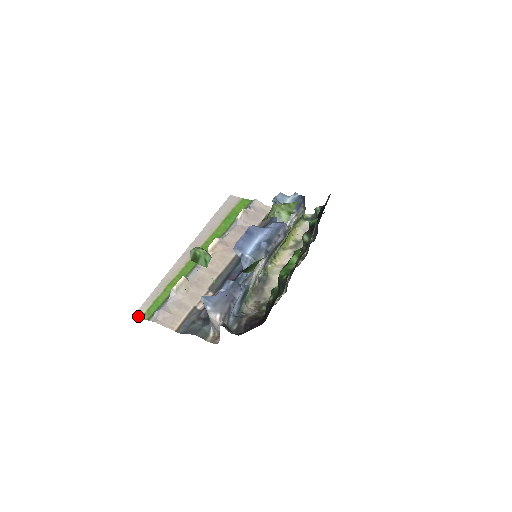
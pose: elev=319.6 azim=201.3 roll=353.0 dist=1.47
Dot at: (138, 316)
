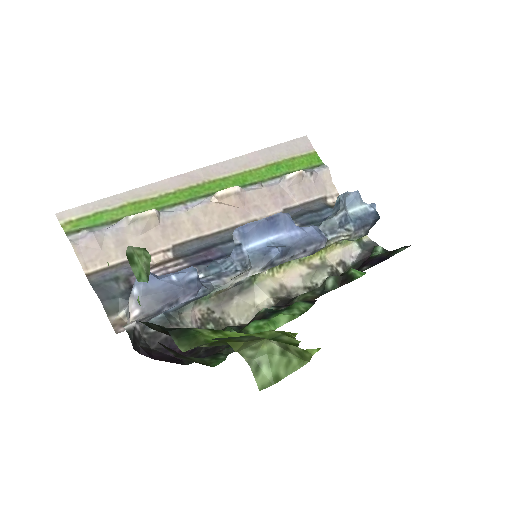
Dot at: (60, 218)
